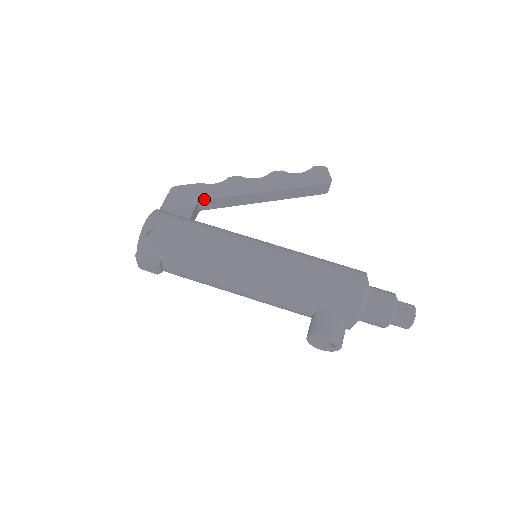
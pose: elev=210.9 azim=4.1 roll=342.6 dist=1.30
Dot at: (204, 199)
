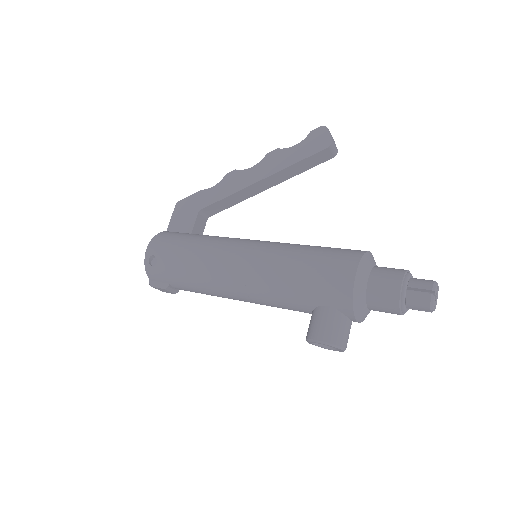
Dot at: (203, 207)
